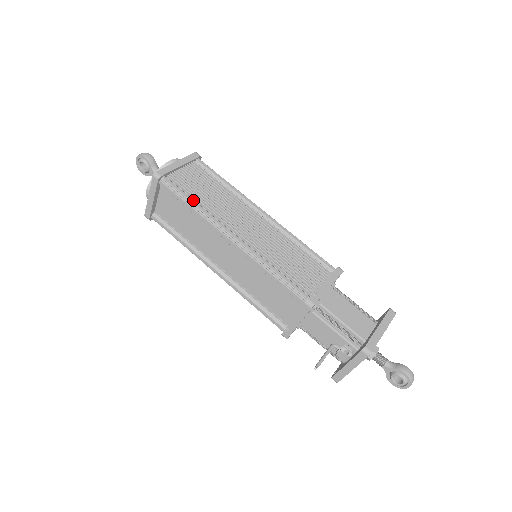
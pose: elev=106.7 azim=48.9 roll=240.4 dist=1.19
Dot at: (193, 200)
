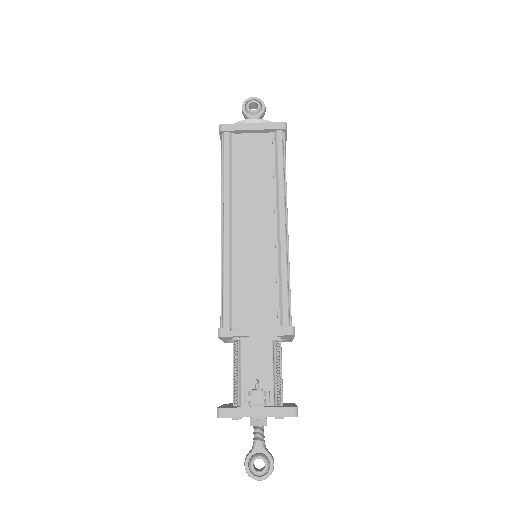
Dot at: occluded
